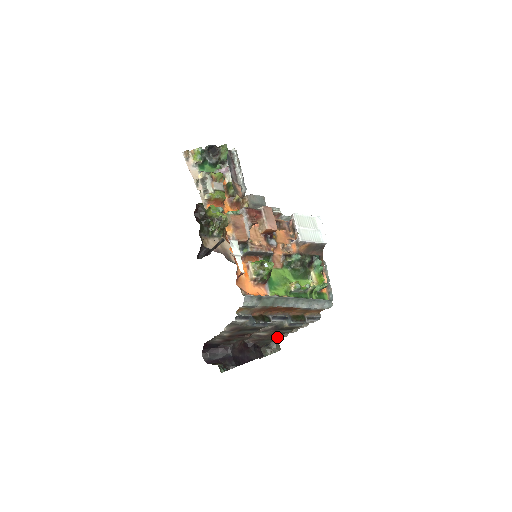
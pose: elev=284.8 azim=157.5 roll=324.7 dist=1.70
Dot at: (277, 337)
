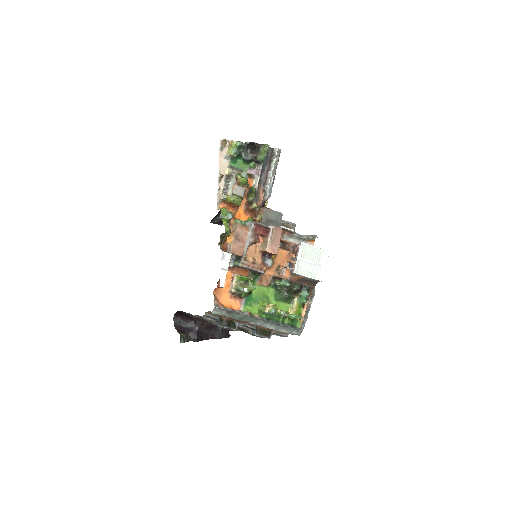
Dot at: occluded
